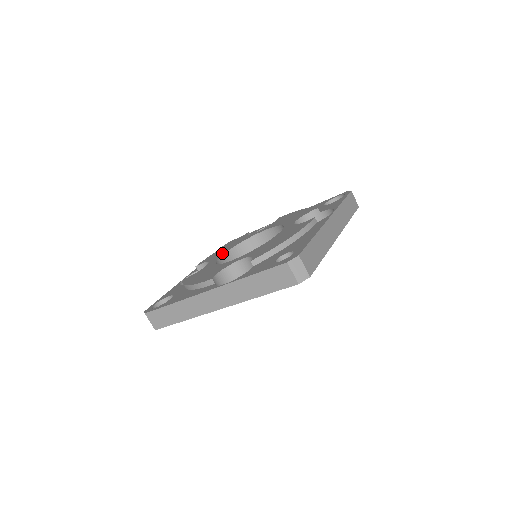
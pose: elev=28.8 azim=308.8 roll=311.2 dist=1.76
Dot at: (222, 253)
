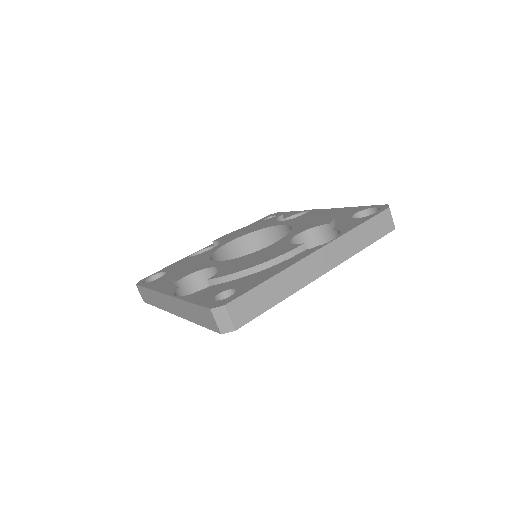
Dot at: (235, 237)
